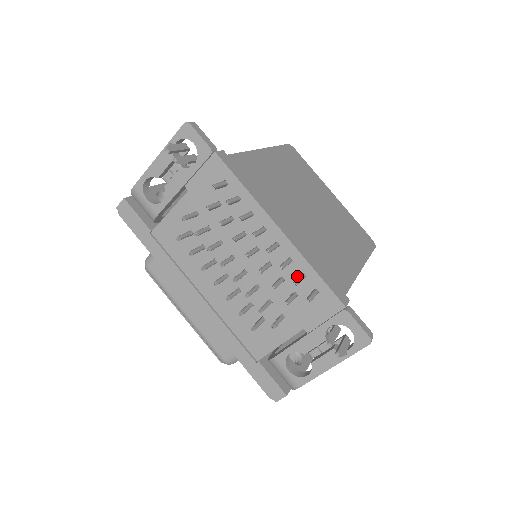
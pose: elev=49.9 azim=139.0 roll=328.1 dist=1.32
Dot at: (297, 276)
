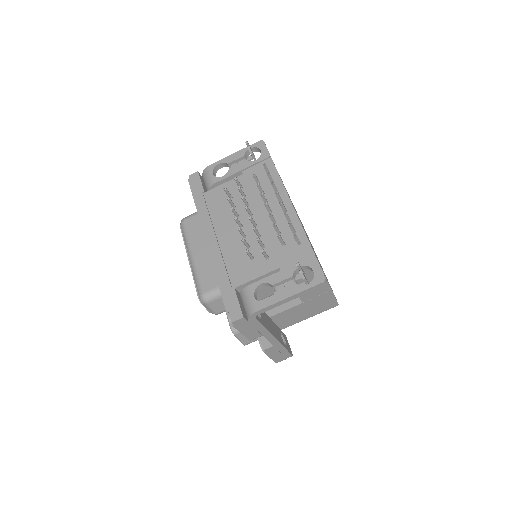
Dot at: (290, 232)
